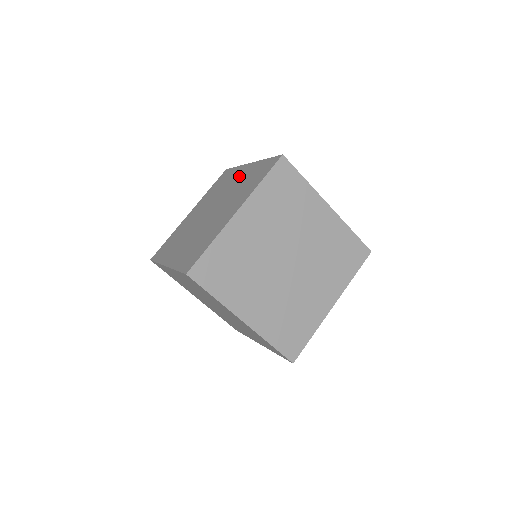
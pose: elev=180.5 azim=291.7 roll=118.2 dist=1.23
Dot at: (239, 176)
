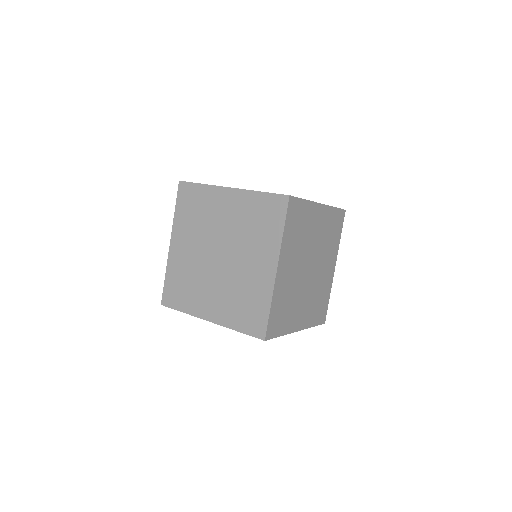
Dot at: (226, 207)
